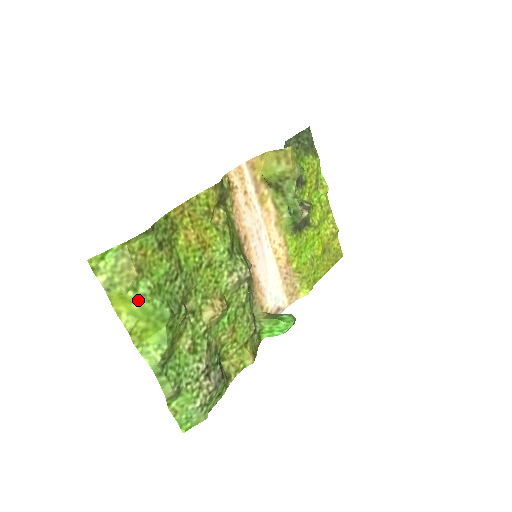
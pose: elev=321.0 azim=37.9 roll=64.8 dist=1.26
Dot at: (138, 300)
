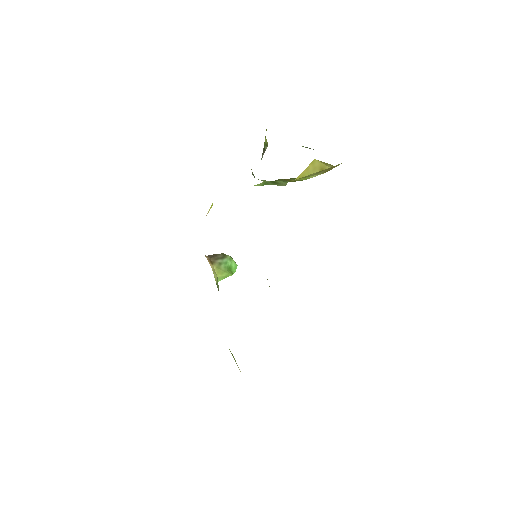
Dot at: occluded
